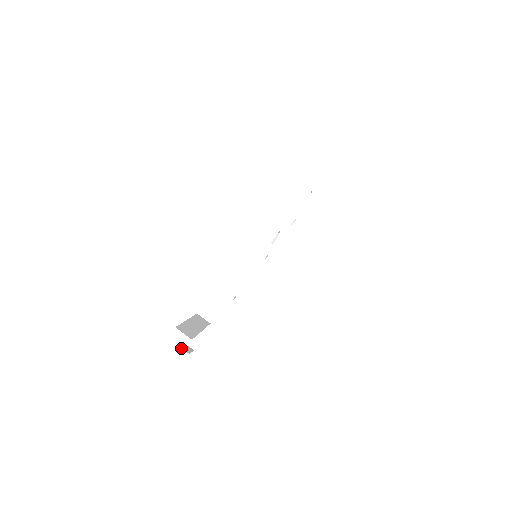
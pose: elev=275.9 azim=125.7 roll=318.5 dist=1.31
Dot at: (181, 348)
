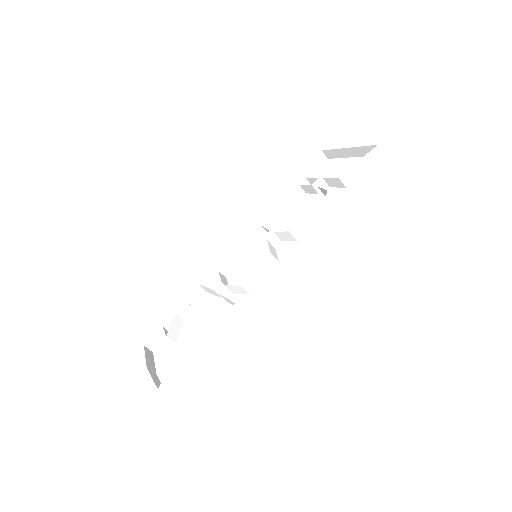
Dot at: occluded
